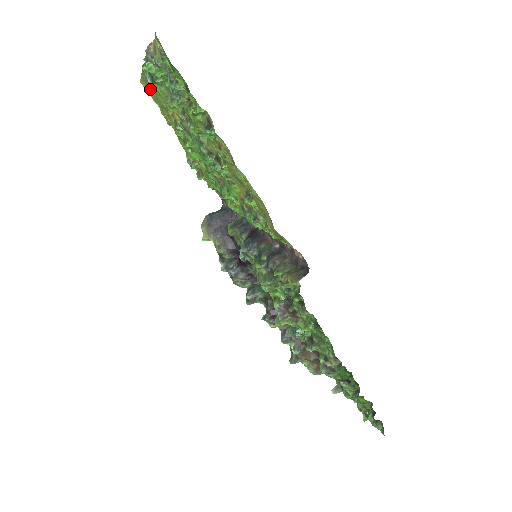
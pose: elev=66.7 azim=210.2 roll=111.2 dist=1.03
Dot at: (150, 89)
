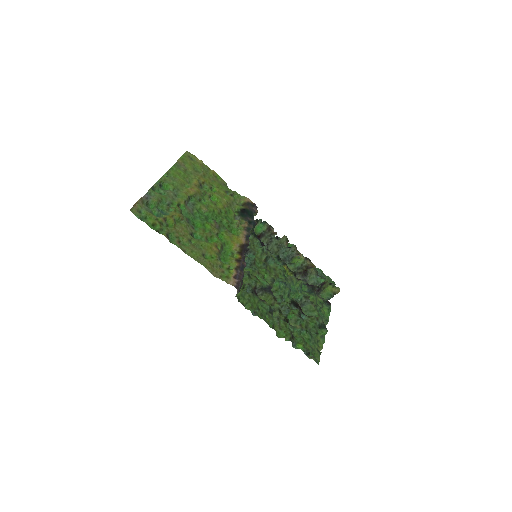
Dot at: (189, 161)
